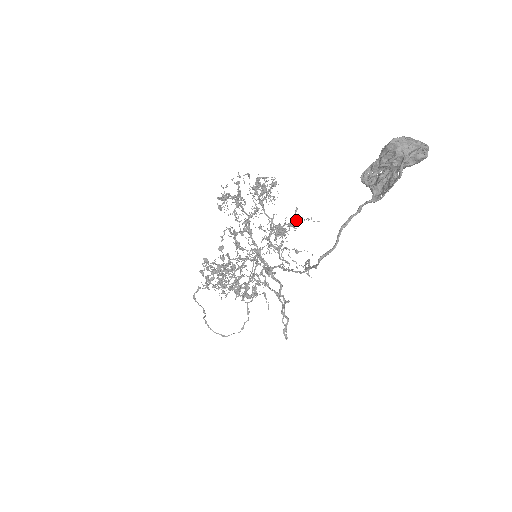
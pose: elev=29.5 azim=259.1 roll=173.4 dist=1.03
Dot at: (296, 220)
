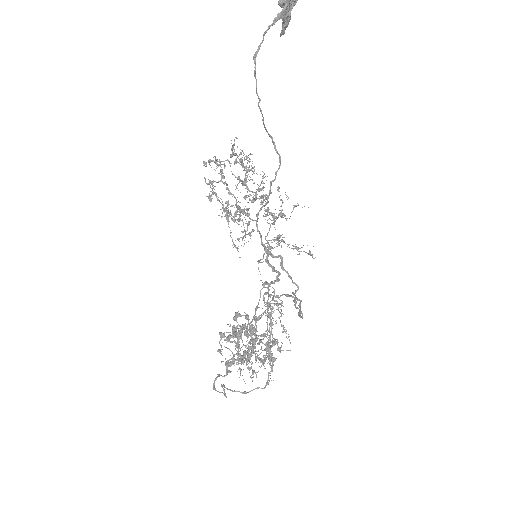
Dot at: (281, 200)
